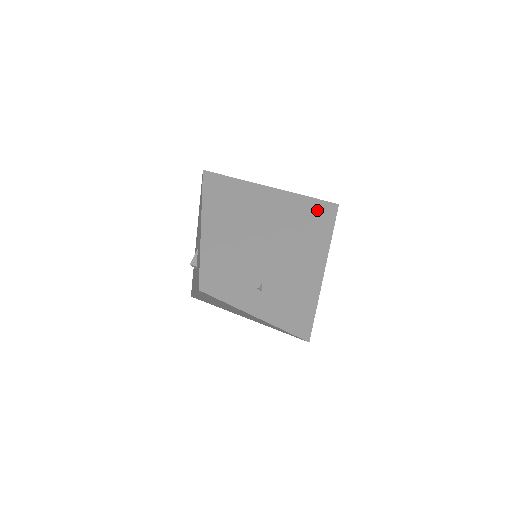
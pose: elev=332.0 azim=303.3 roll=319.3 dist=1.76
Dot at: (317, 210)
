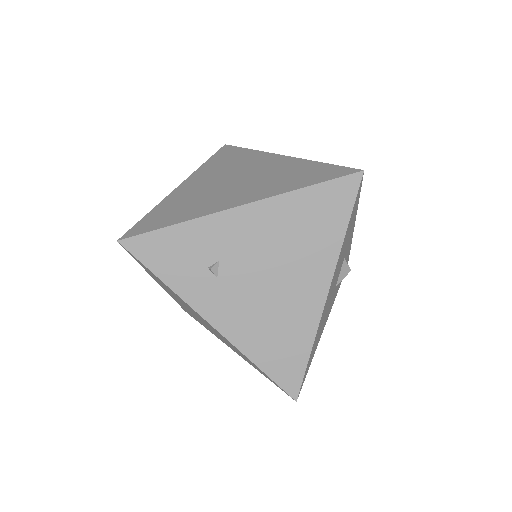
Dot at: (328, 175)
